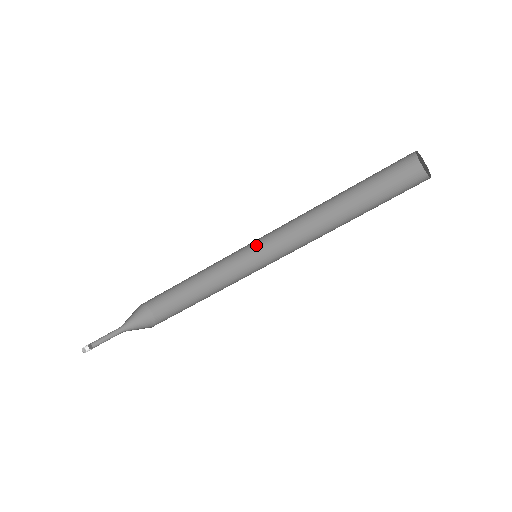
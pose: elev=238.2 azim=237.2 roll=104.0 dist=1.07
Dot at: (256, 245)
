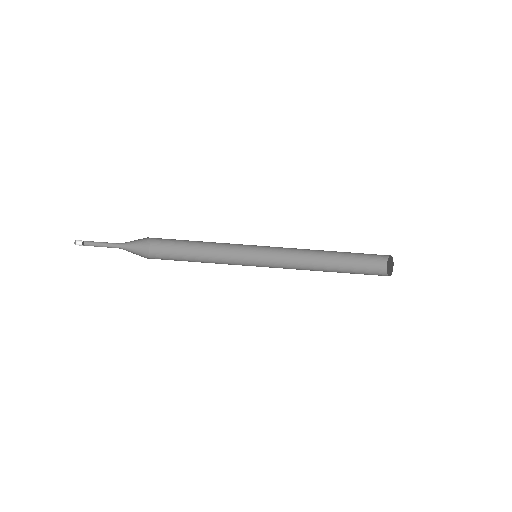
Dot at: (258, 254)
